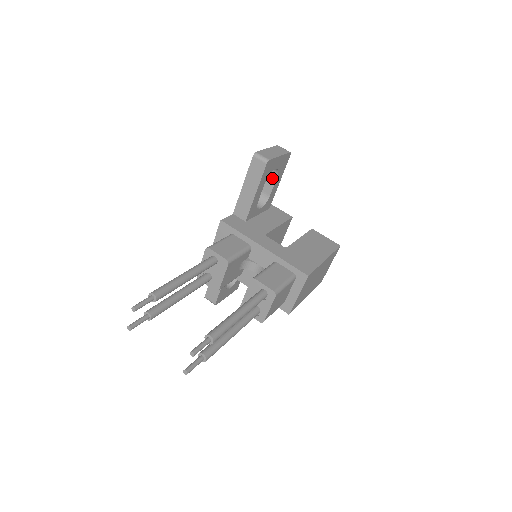
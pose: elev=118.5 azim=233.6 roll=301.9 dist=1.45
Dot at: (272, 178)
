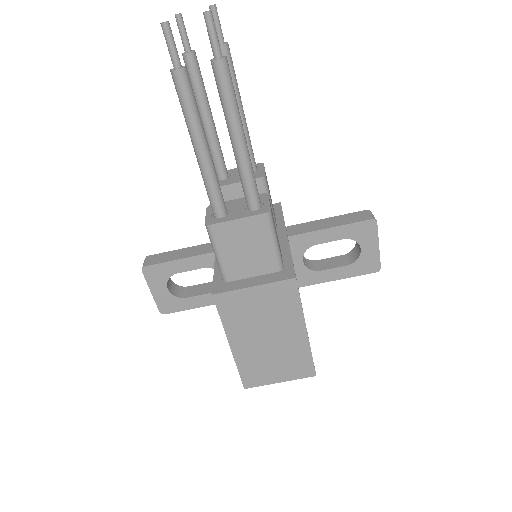
Dot at: (342, 263)
